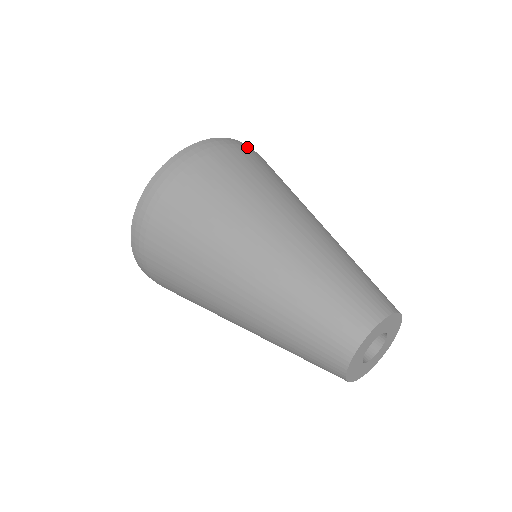
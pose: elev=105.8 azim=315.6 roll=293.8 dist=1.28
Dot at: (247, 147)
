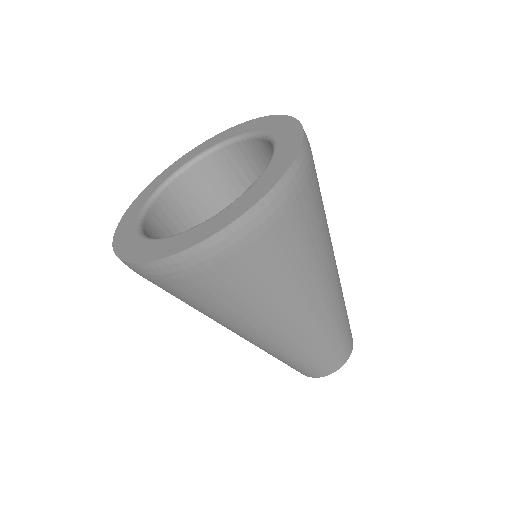
Dot at: (305, 172)
